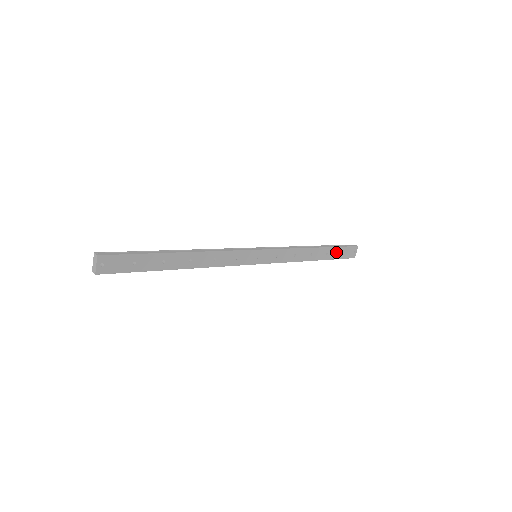
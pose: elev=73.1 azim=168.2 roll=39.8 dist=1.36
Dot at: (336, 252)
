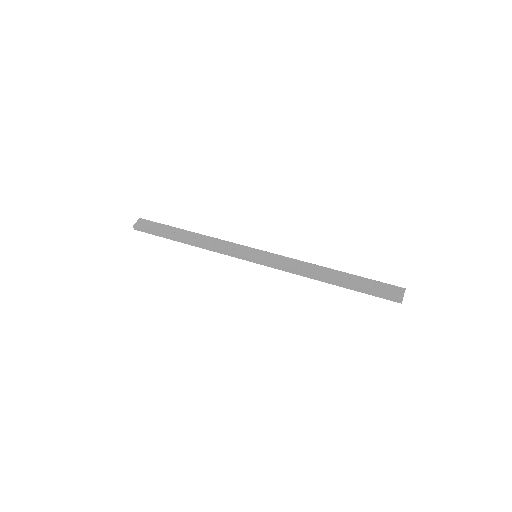
Dot at: (365, 283)
